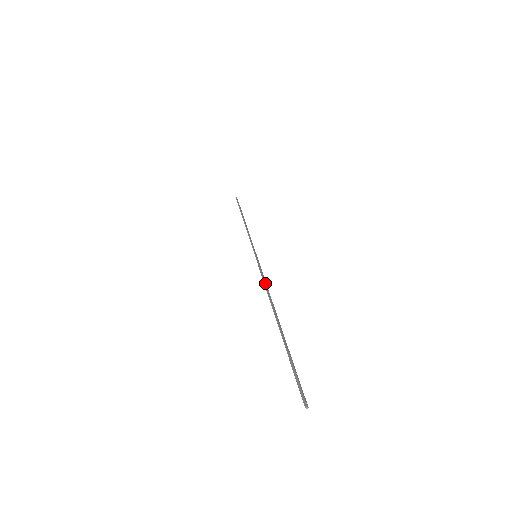
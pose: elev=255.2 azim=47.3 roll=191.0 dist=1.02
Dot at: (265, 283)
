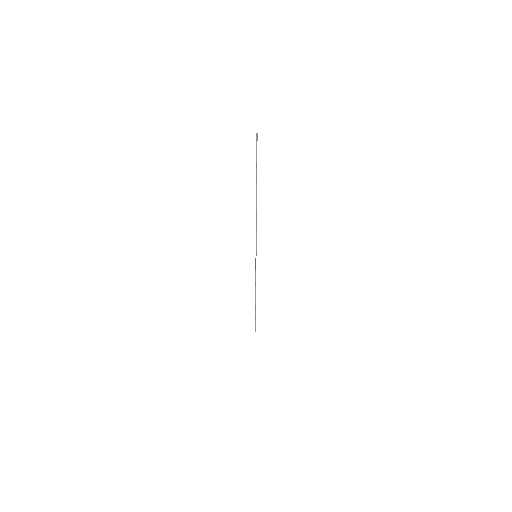
Dot at: occluded
